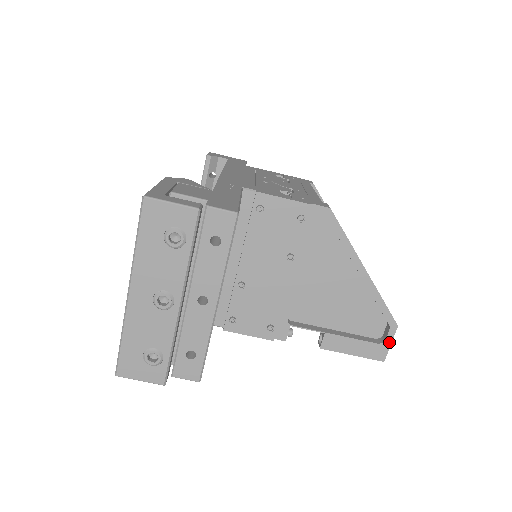
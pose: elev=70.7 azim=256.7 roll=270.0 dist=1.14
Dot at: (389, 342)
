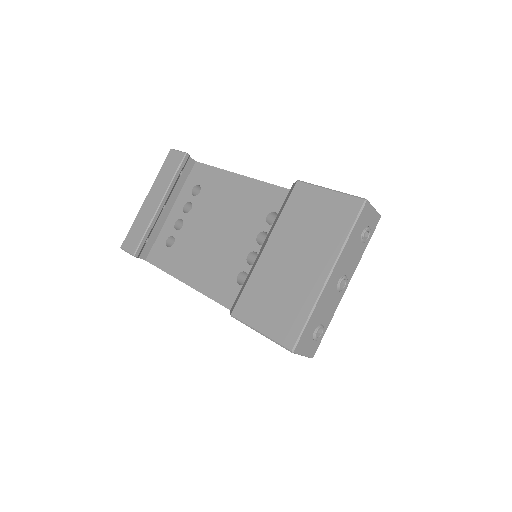
Dot at: occluded
